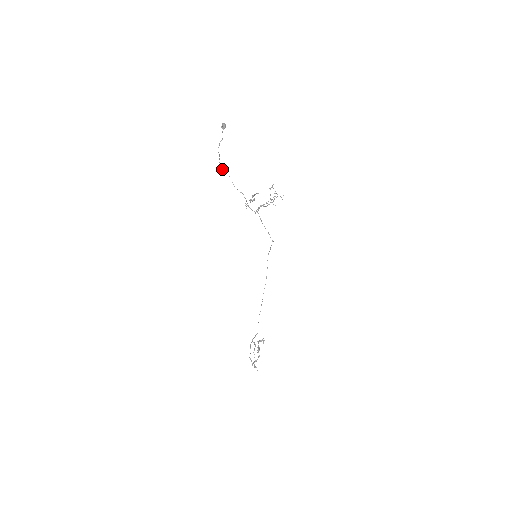
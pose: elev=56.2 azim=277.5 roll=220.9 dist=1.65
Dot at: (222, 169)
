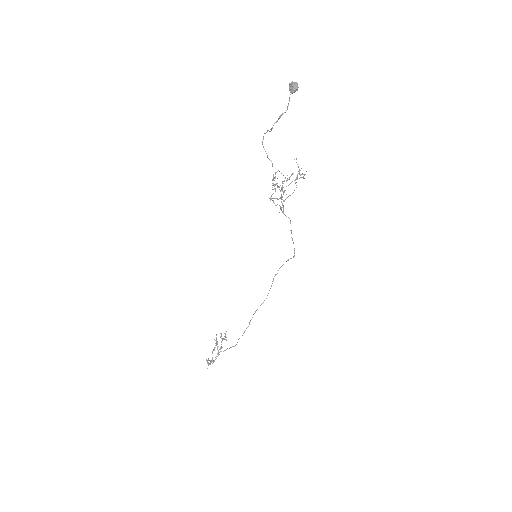
Dot at: (265, 151)
